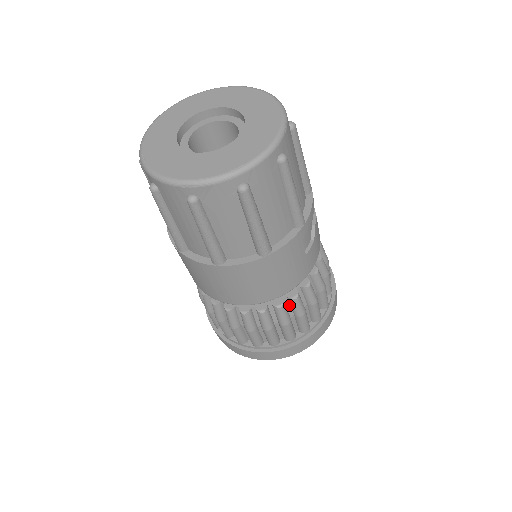
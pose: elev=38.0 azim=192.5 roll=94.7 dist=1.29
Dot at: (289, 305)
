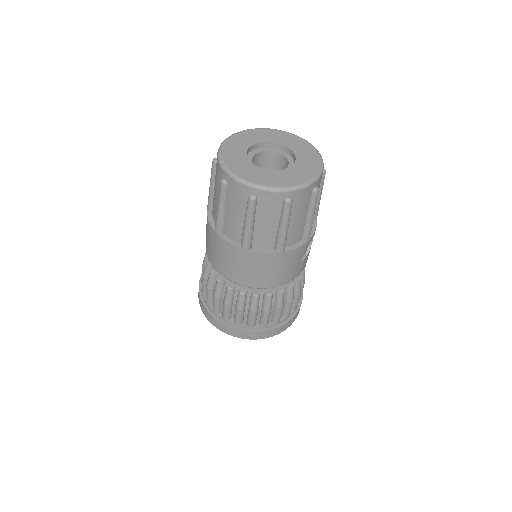
Dot at: (274, 297)
